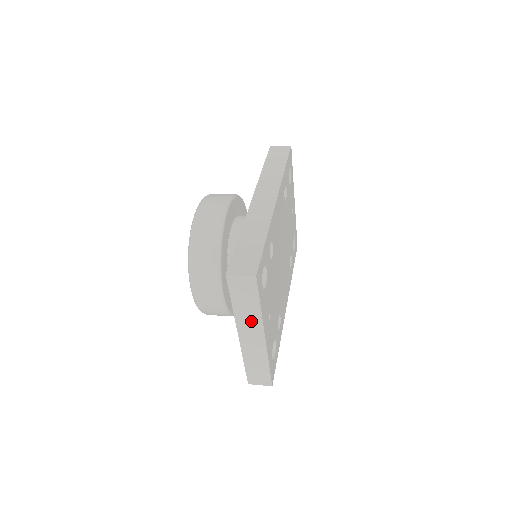
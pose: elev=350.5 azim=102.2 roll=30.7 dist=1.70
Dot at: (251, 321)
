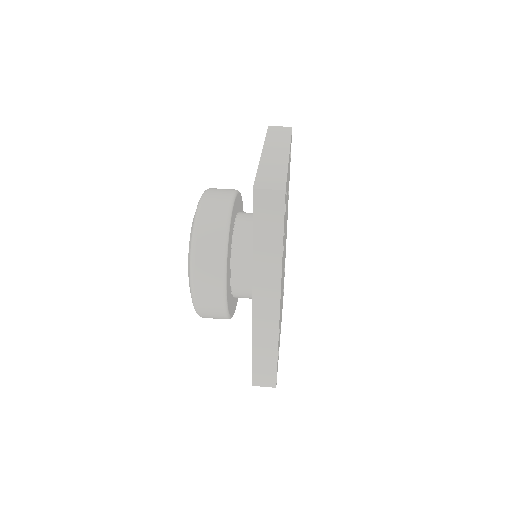
Dot at: occluded
